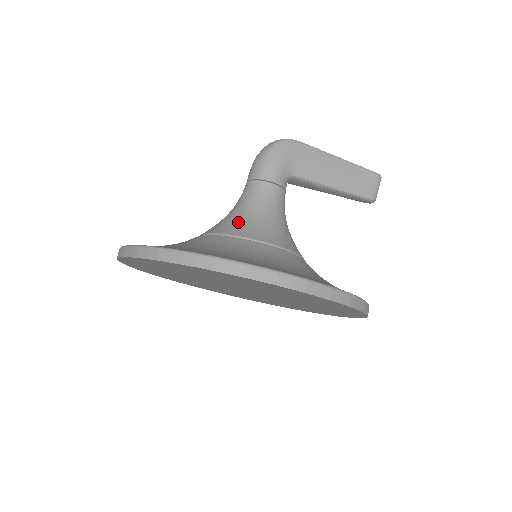
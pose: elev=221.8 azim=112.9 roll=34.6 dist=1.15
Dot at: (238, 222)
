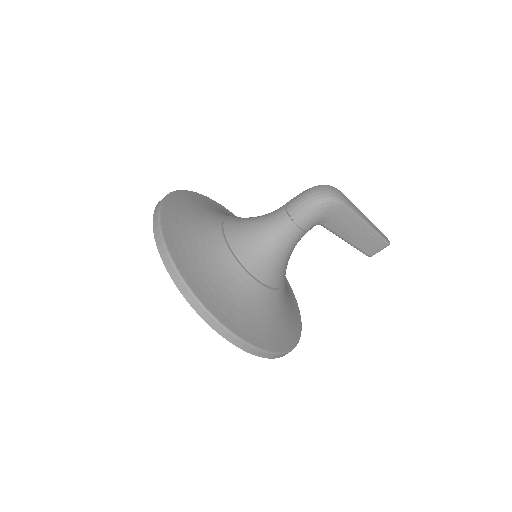
Dot at: (254, 249)
